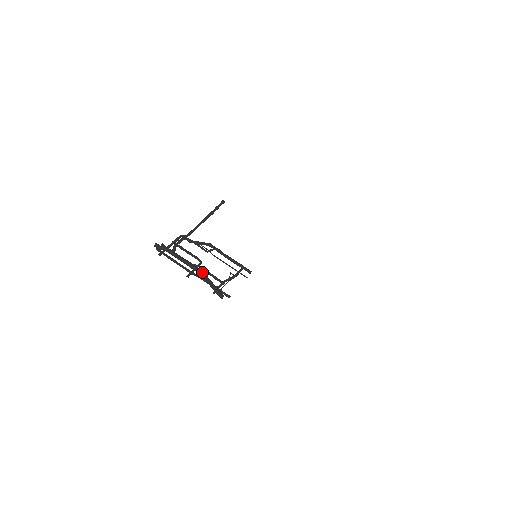
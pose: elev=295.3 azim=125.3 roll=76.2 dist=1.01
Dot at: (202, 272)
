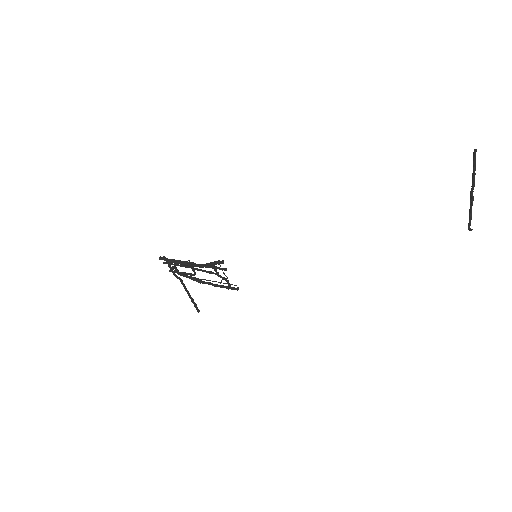
Dot at: (202, 264)
